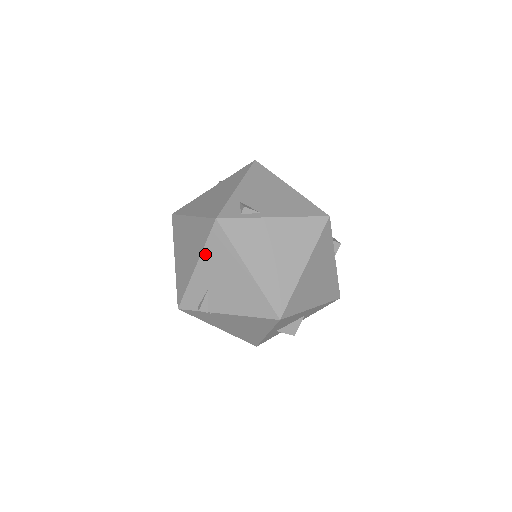
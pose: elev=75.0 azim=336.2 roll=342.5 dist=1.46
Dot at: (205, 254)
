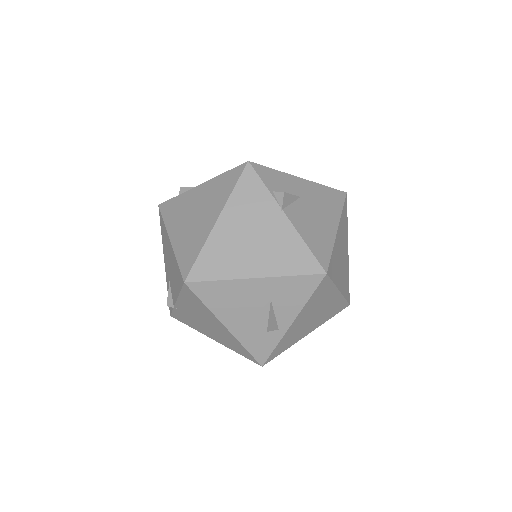
Dot at: (163, 245)
